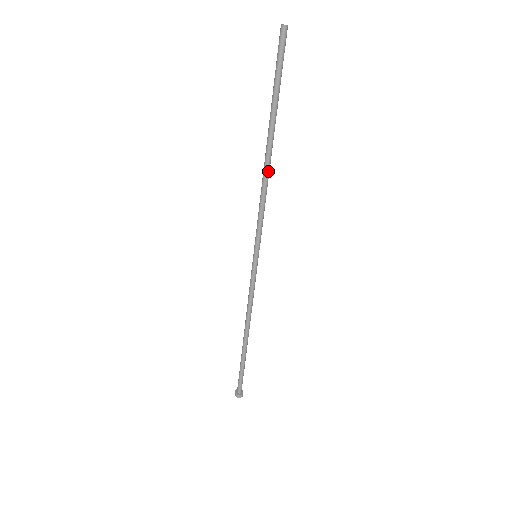
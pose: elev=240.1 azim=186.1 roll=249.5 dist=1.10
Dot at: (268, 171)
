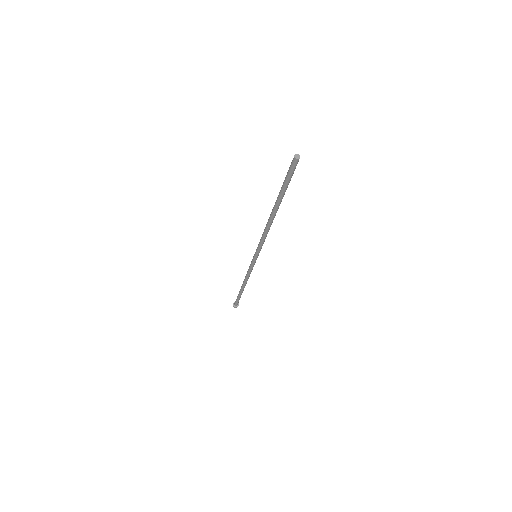
Dot at: (270, 224)
